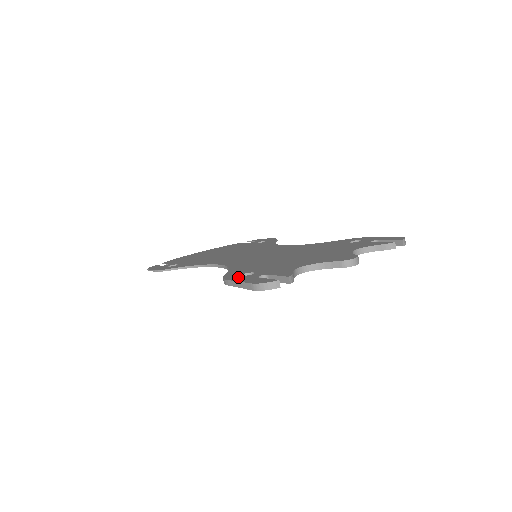
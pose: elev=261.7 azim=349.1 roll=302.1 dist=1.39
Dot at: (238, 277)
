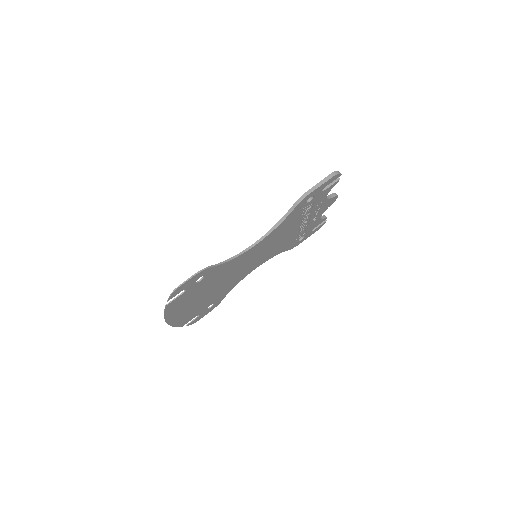
Dot at: occluded
